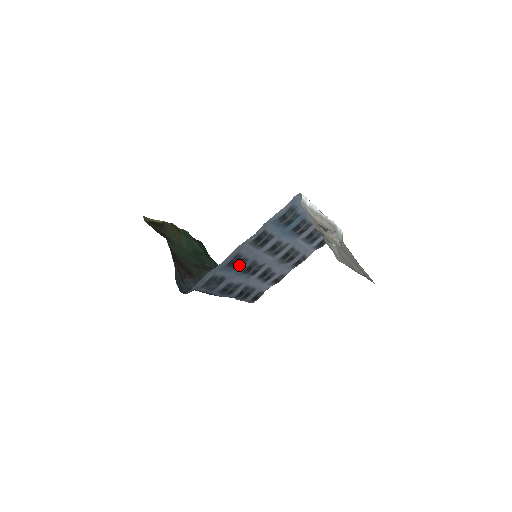
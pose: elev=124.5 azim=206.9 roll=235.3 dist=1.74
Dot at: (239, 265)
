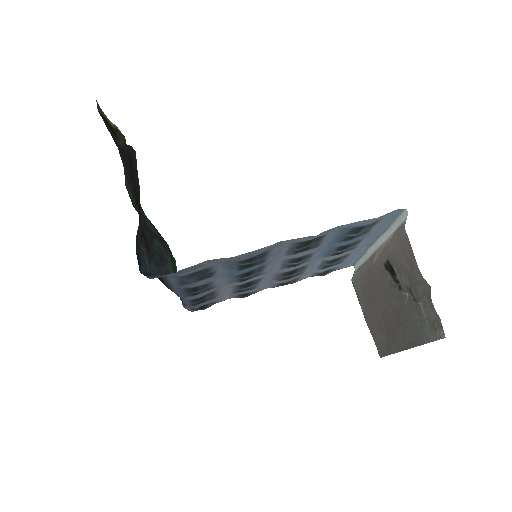
Dot at: (248, 265)
